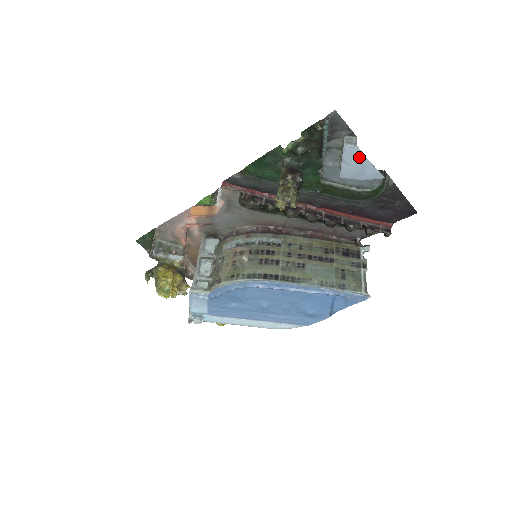
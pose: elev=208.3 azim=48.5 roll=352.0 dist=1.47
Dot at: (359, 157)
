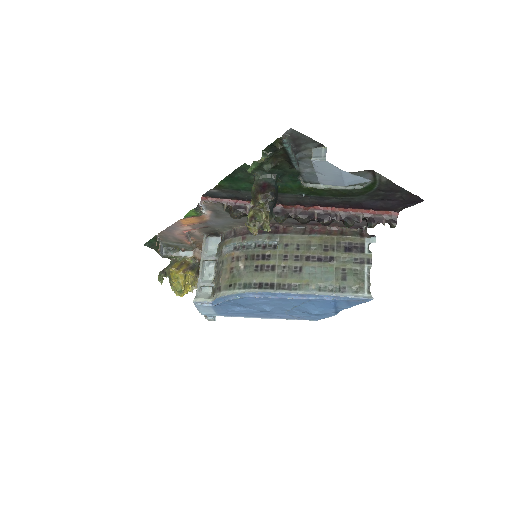
Dot at: (332, 169)
